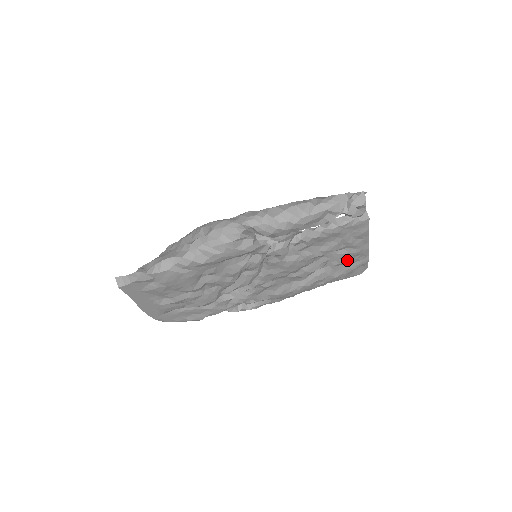
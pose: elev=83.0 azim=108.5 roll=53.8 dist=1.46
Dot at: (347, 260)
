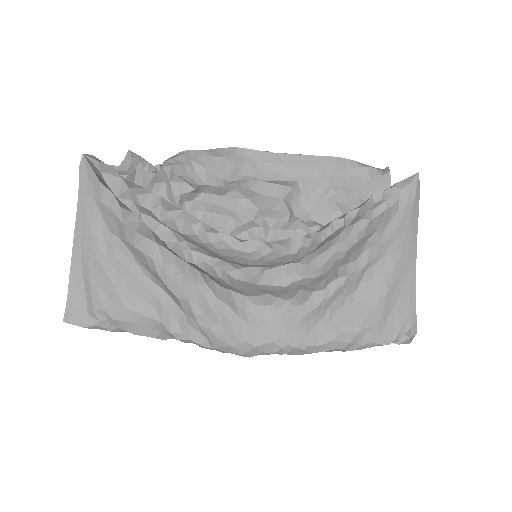
Dot at: occluded
